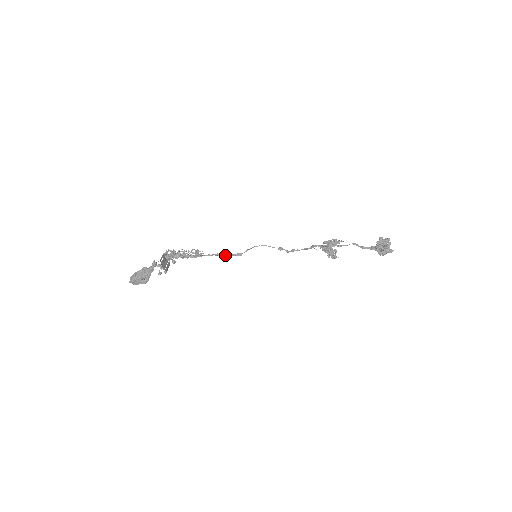
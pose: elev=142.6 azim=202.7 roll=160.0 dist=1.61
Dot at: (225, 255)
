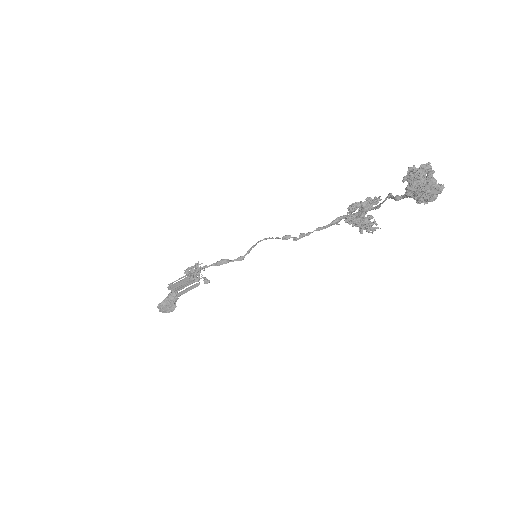
Dot at: (223, 263)
